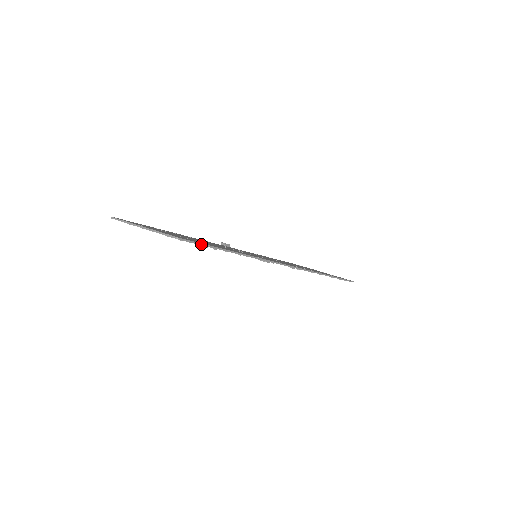
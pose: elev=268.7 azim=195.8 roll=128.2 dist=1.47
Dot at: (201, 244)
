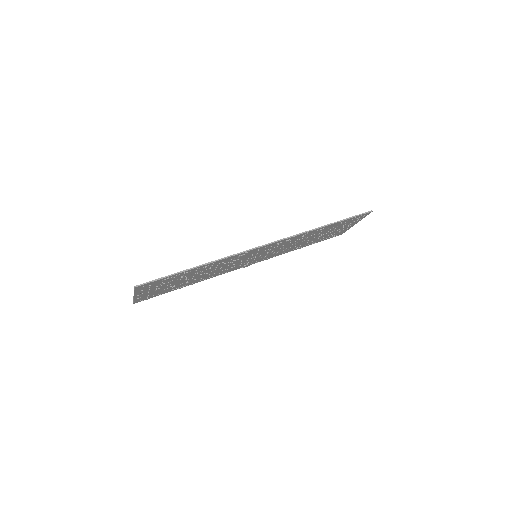
Dot at: (158, 279)
